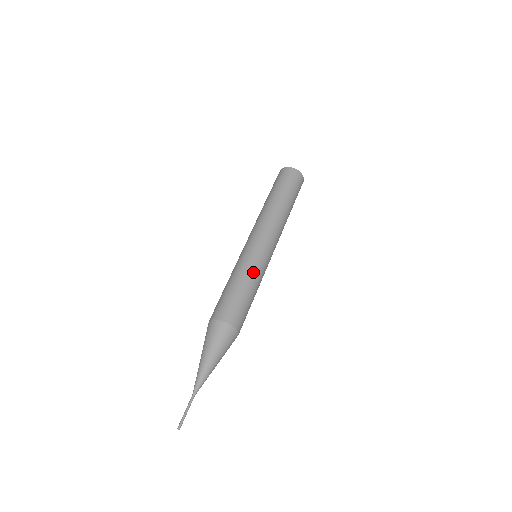
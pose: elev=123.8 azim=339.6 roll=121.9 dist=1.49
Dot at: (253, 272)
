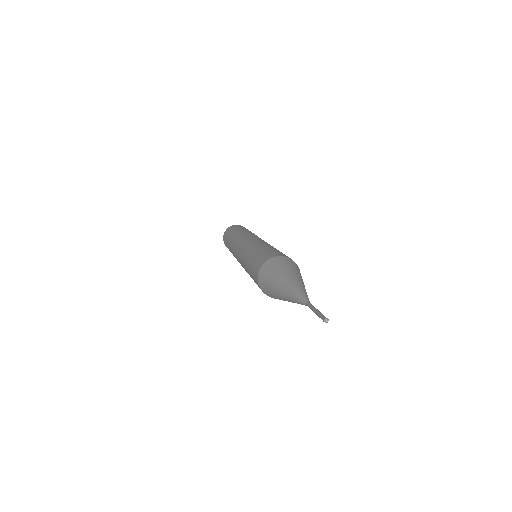
Dot at: occluded
